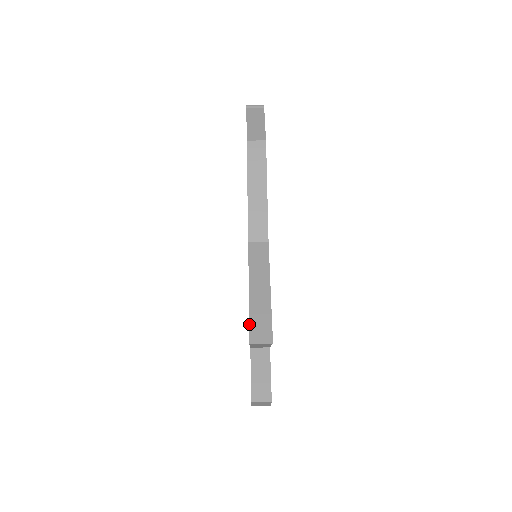
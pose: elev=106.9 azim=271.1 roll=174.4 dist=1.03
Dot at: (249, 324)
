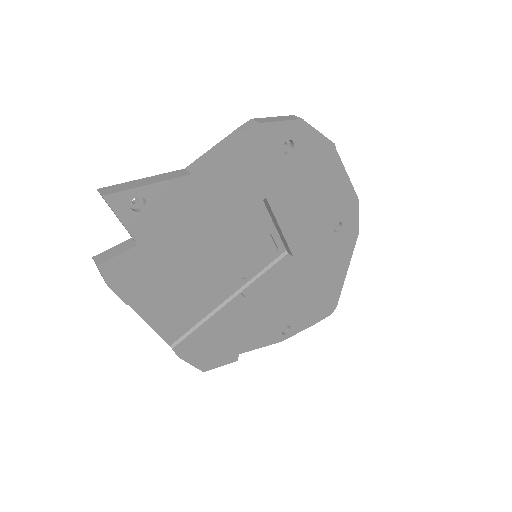
Dot at: (113, 185)
